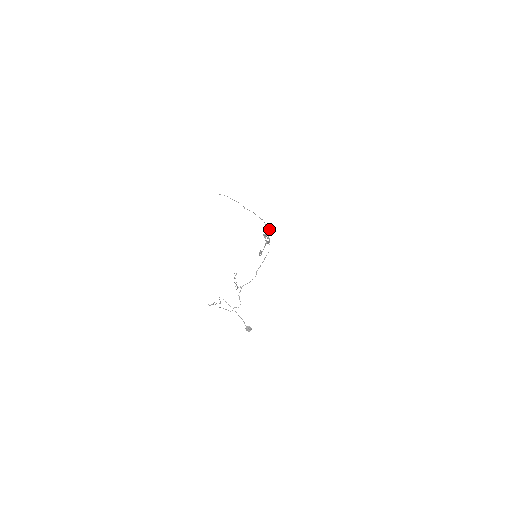
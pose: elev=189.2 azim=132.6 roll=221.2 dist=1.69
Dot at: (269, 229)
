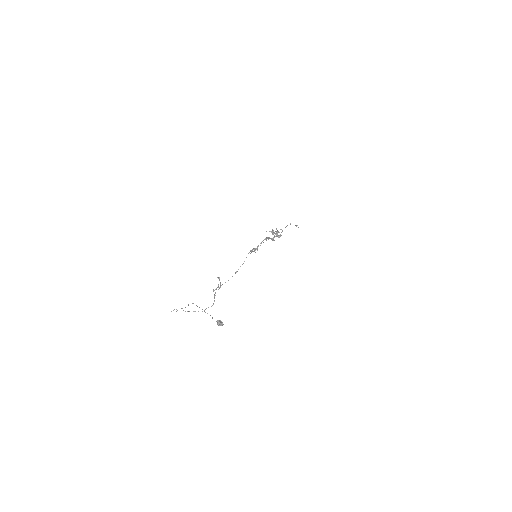
Dot at: (285, 227)
